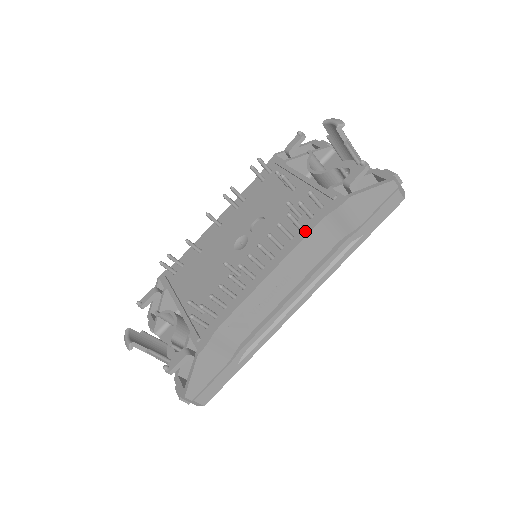
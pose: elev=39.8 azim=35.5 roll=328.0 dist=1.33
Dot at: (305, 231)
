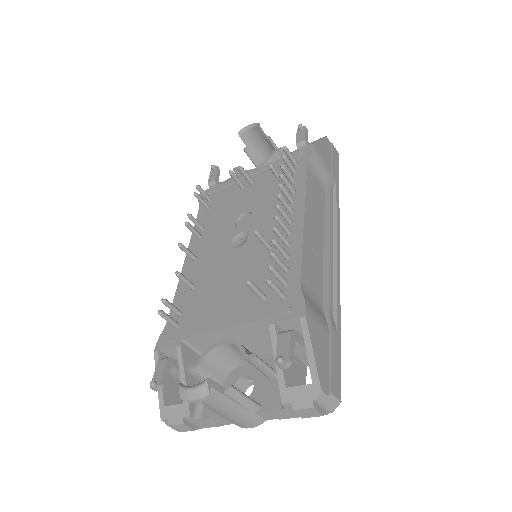
Dot at: (301, 179)
